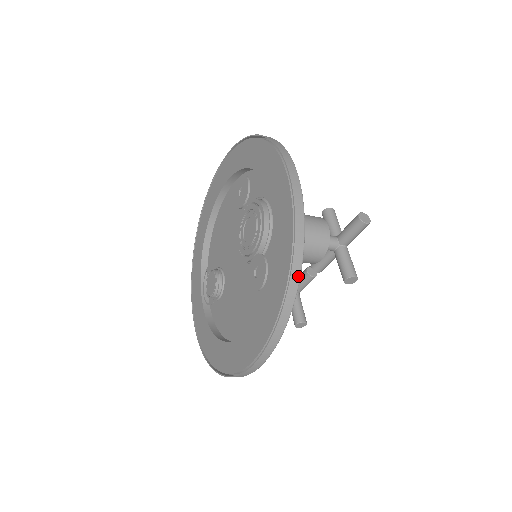
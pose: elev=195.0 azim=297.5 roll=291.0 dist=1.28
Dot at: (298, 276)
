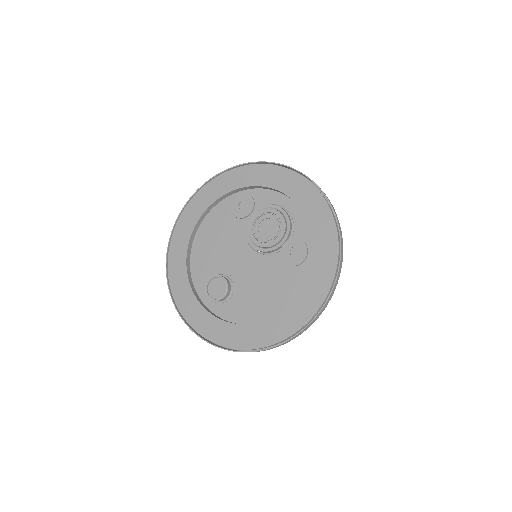
Dot at: (342, 239)
